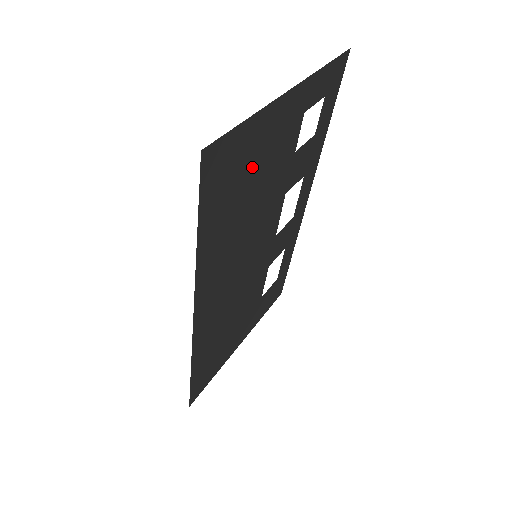
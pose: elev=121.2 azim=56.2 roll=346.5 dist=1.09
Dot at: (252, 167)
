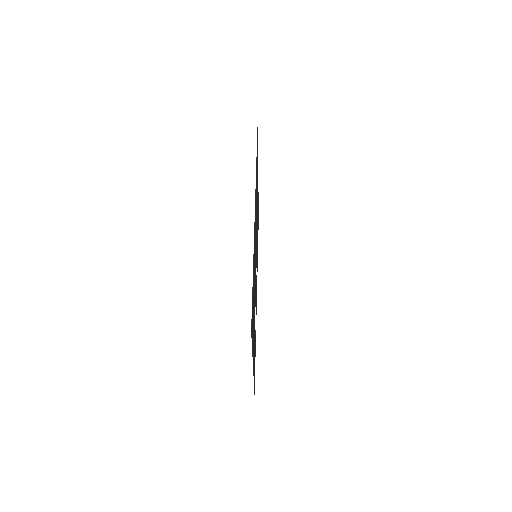
Dot at: (257, 178)
